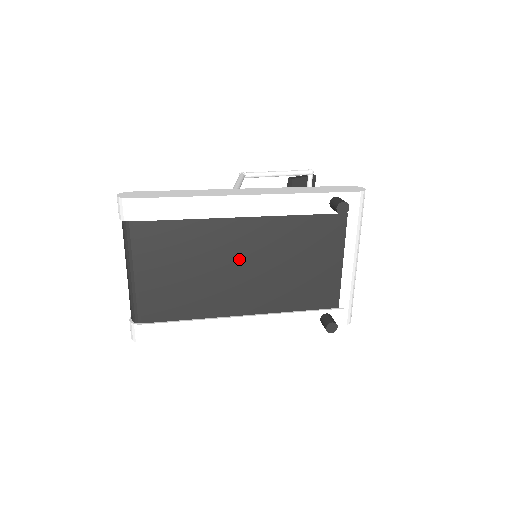
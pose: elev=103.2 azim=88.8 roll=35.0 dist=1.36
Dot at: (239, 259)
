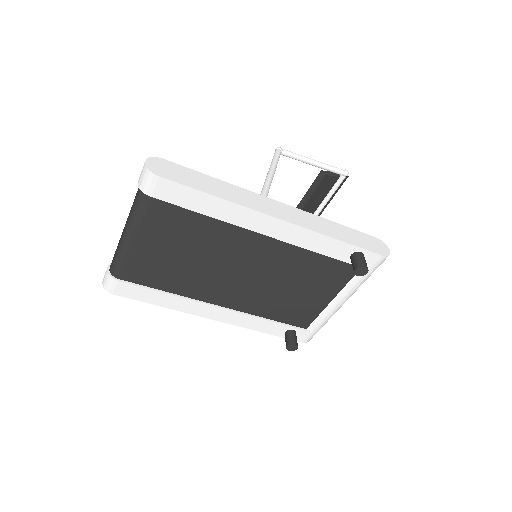
Dot at: (240, 264)
